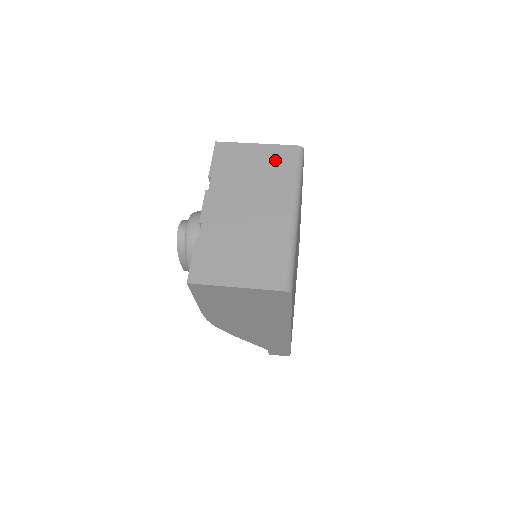
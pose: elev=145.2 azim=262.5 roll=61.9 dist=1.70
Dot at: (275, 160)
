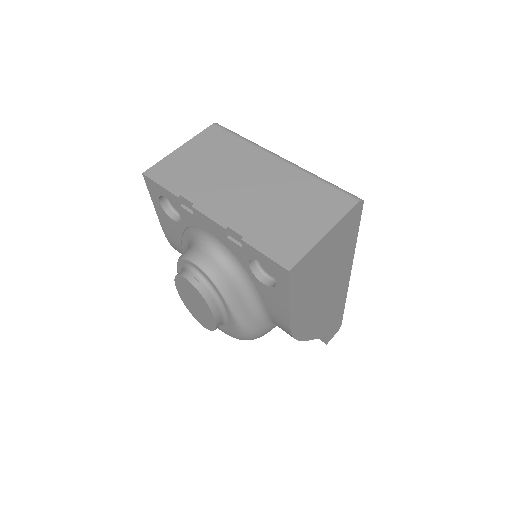
Dot at: (212, 144)
